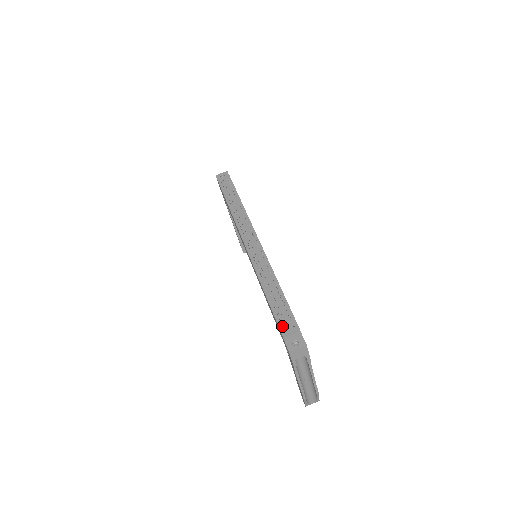
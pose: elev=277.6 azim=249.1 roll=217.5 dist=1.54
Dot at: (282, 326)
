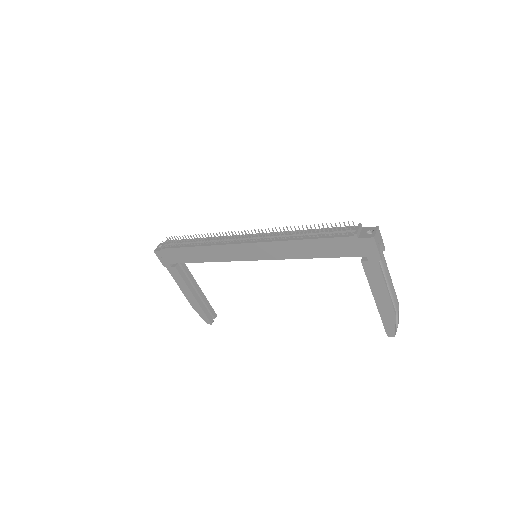
Dot at: (347, 235)
